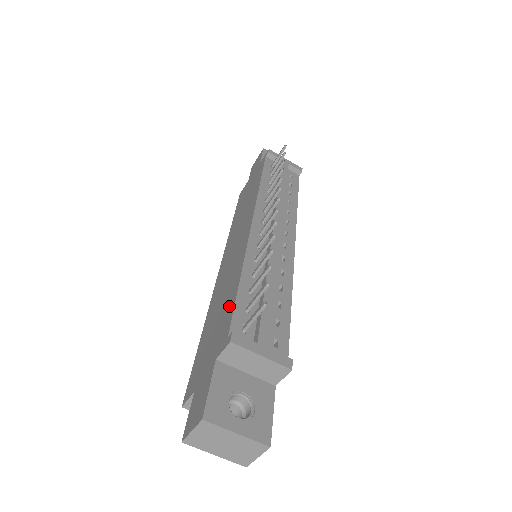
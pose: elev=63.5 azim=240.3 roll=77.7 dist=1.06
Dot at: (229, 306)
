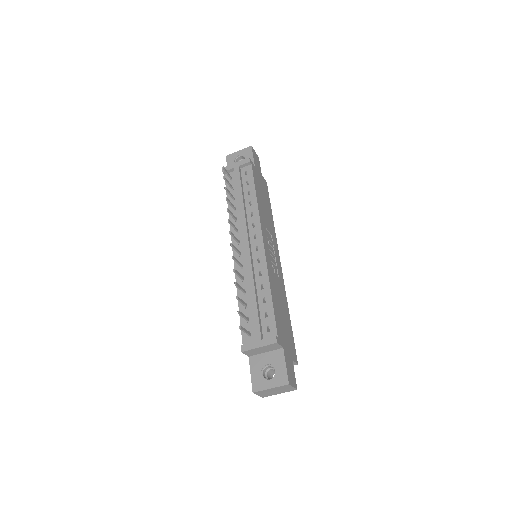
Dot at: occluded
